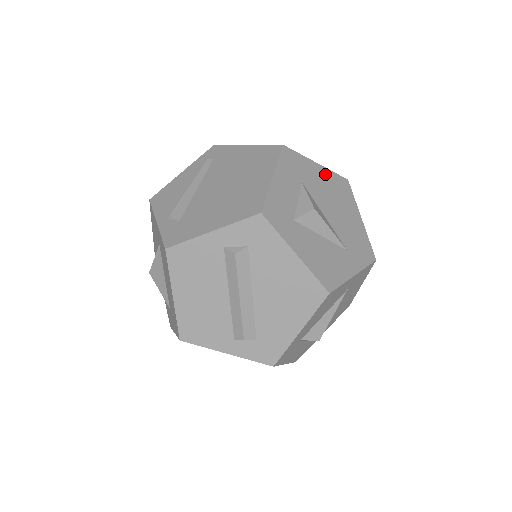
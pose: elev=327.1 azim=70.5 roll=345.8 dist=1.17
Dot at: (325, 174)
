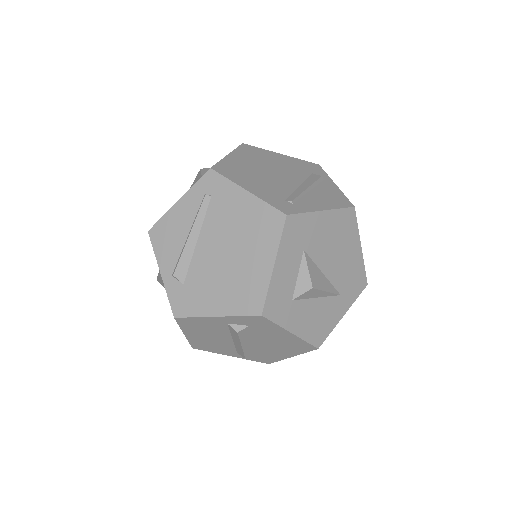
Dot at: (330, 219)
